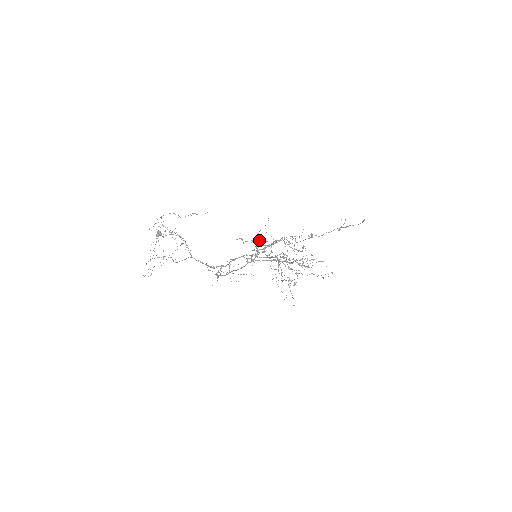
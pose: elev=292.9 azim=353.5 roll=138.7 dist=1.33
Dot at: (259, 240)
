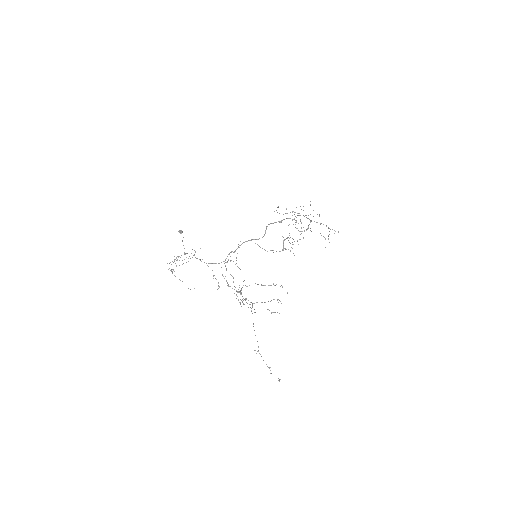
Dot at: (239, 302)
